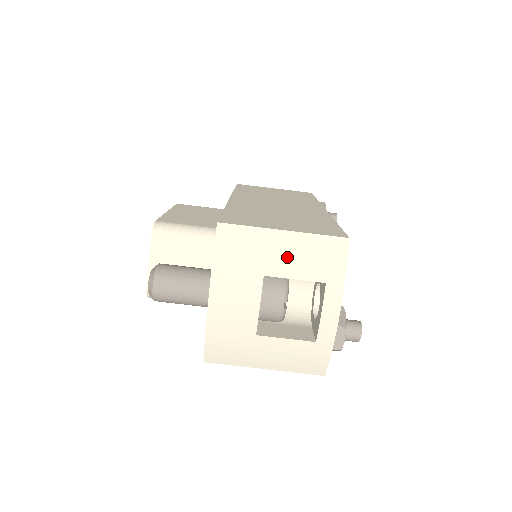
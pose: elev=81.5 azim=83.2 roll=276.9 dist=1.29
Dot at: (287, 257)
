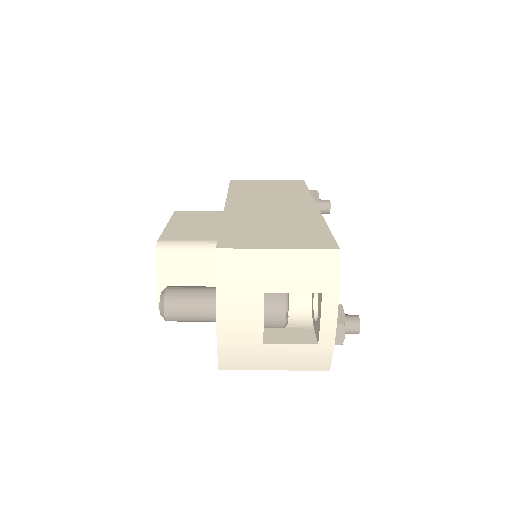
Dot at: (284, 273)
